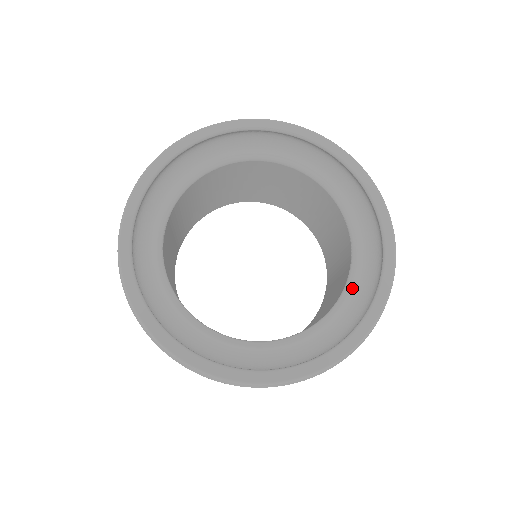
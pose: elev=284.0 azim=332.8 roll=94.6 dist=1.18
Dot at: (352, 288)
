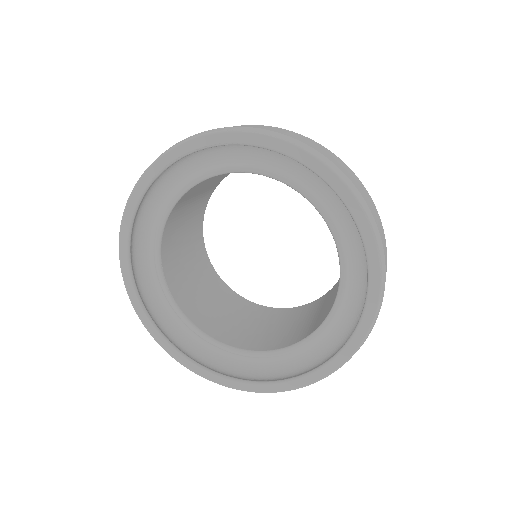
Dot at: (347, 282)
